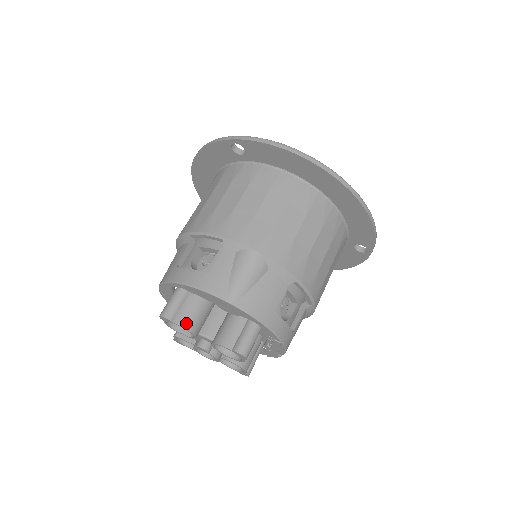
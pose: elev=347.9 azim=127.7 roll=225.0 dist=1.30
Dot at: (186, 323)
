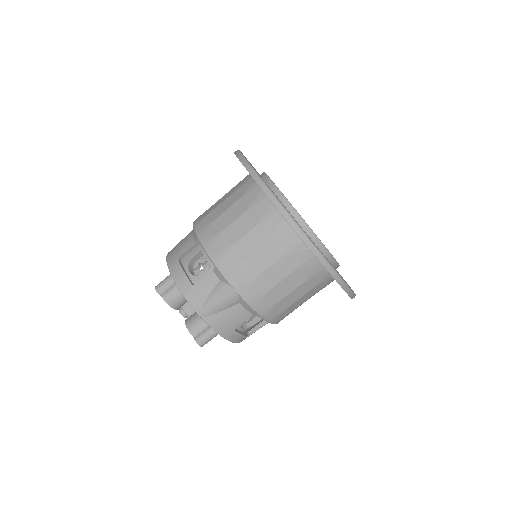
Dot at: (171, 302)
